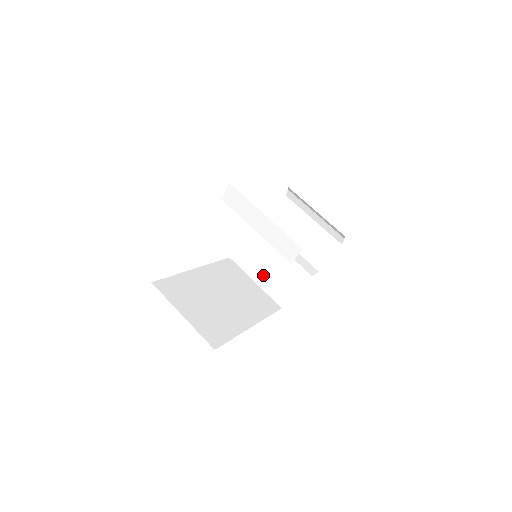
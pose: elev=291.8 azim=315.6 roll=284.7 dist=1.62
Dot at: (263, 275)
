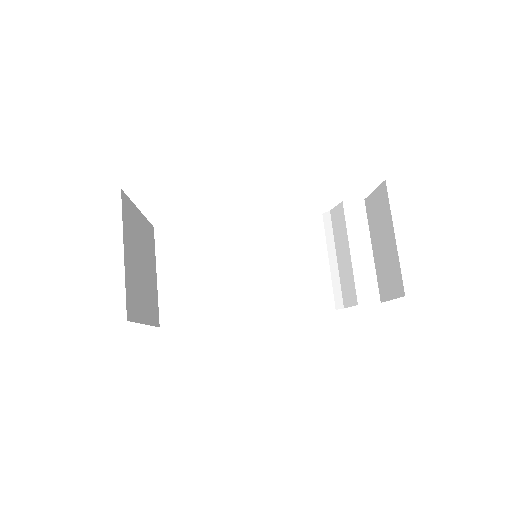
Dot at: (323, 261)
